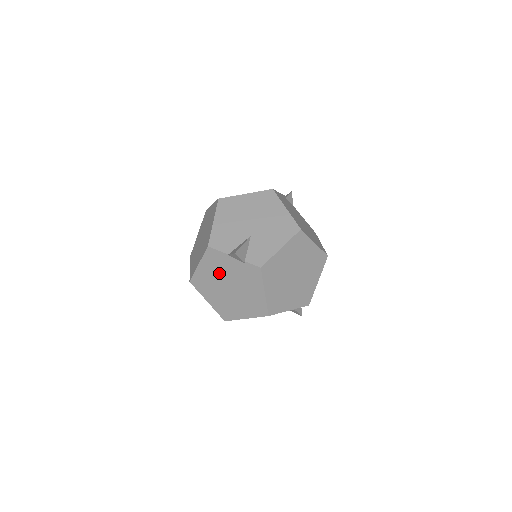
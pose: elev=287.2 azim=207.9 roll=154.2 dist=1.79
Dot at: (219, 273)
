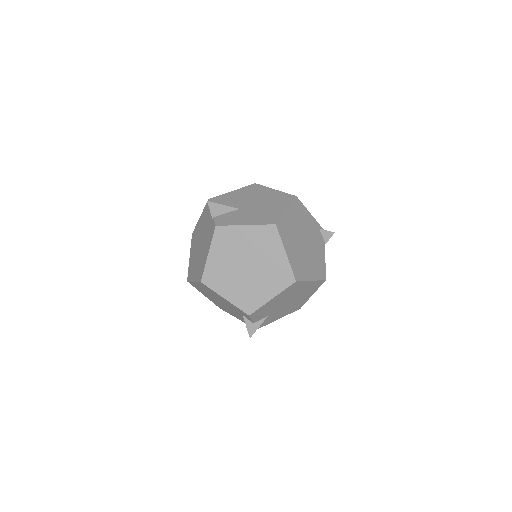
Dot at: (202, 228)
